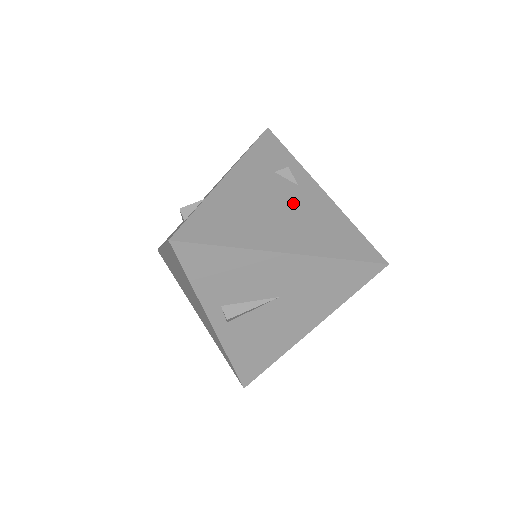
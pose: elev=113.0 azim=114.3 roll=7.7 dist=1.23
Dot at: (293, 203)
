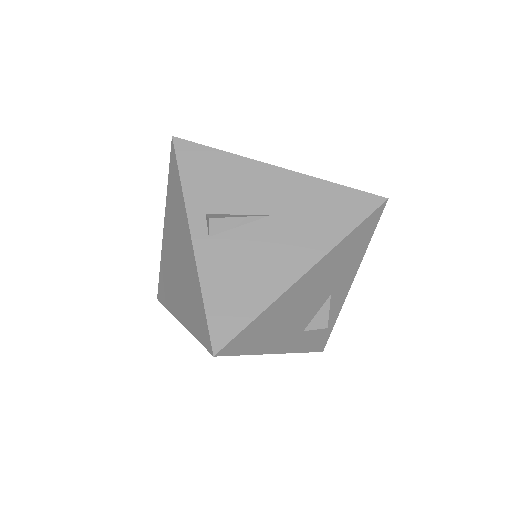
Dot at: occluded
